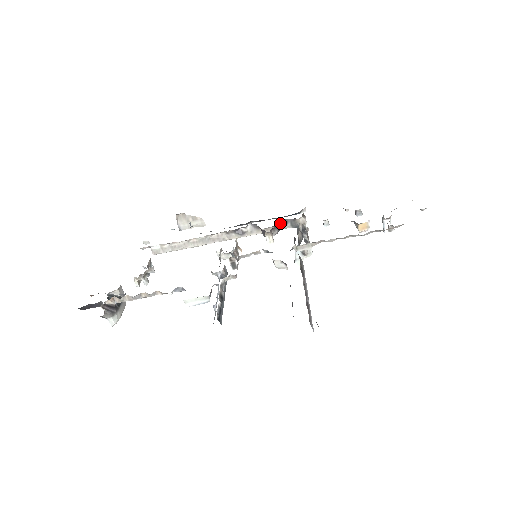
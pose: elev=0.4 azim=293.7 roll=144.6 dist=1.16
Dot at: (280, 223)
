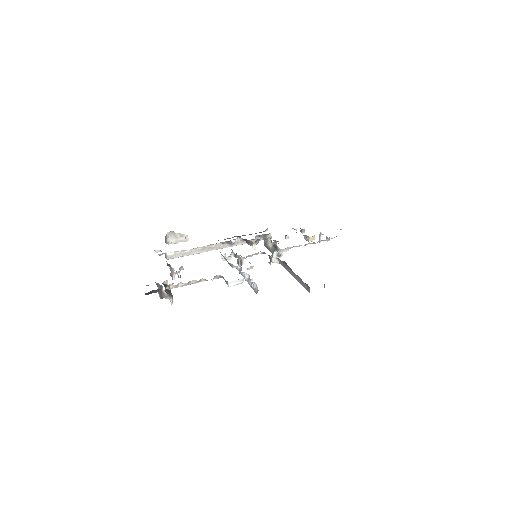
Dot at: (257, 237)
